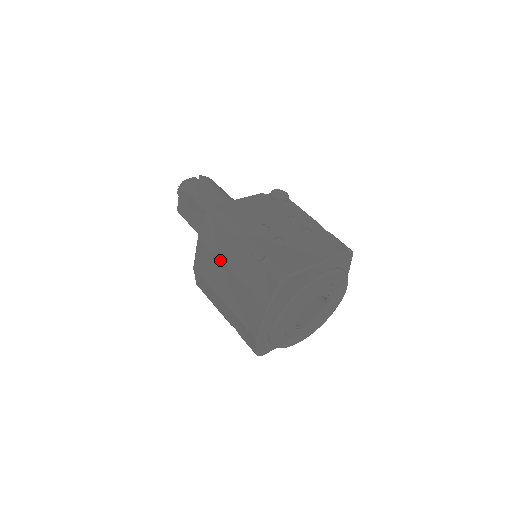
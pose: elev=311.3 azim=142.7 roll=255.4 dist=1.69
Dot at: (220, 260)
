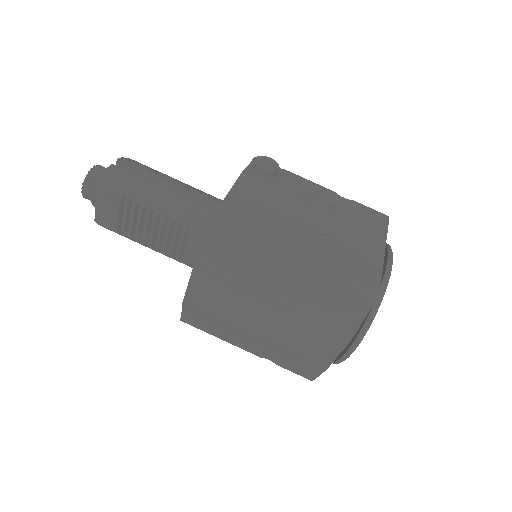
Dot at: (251, 291)
